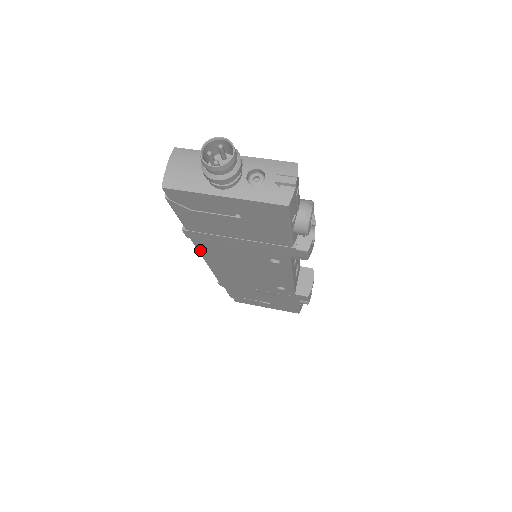
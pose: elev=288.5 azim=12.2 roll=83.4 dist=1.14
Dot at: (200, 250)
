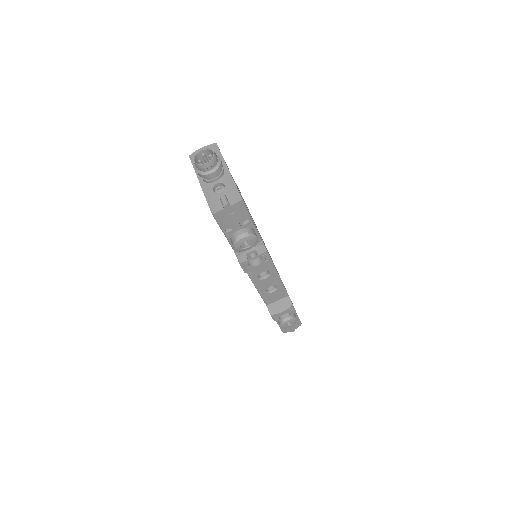
Dot at: occluded
